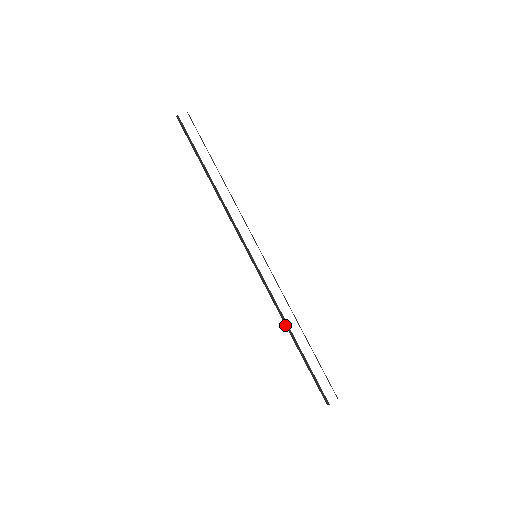
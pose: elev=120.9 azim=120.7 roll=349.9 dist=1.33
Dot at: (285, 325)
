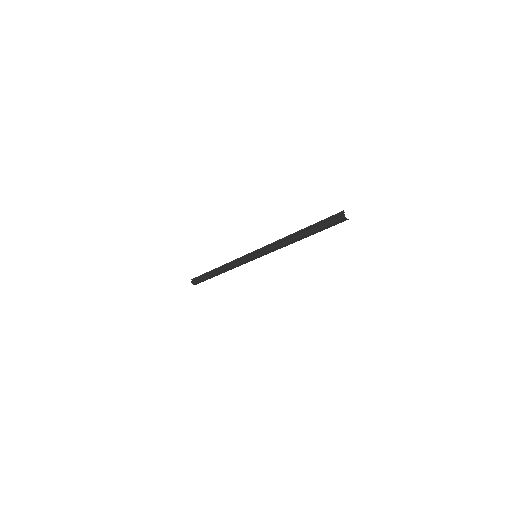
Dot at: (289, 240)
